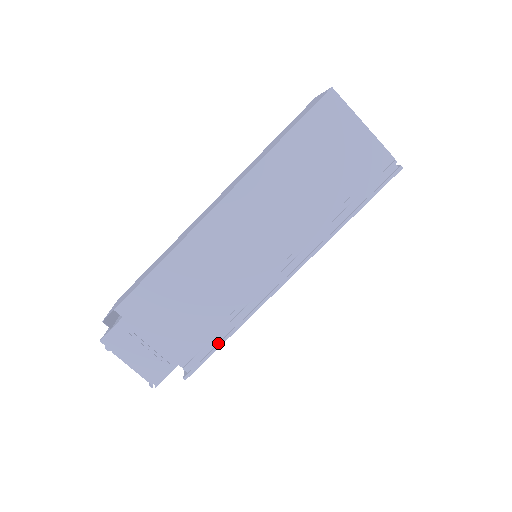
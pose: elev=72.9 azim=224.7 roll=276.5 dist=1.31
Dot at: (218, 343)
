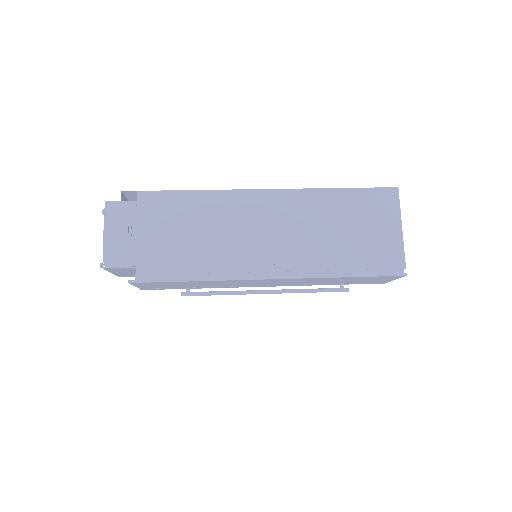
Dot at: (177, 278)
